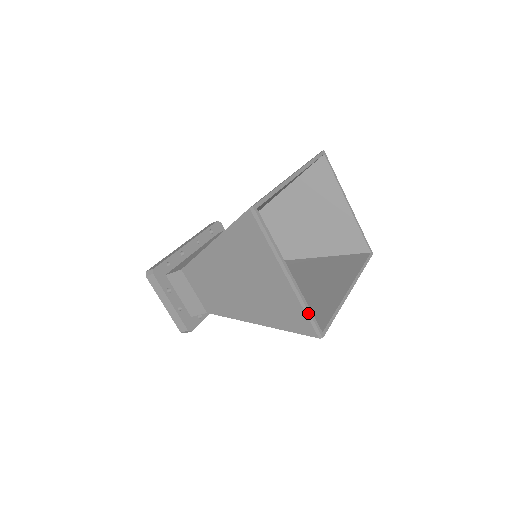
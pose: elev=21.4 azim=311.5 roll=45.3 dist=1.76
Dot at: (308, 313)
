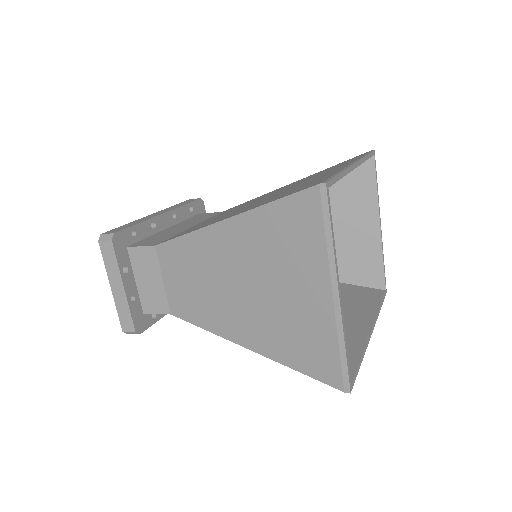
Dot at: (344, 355)
